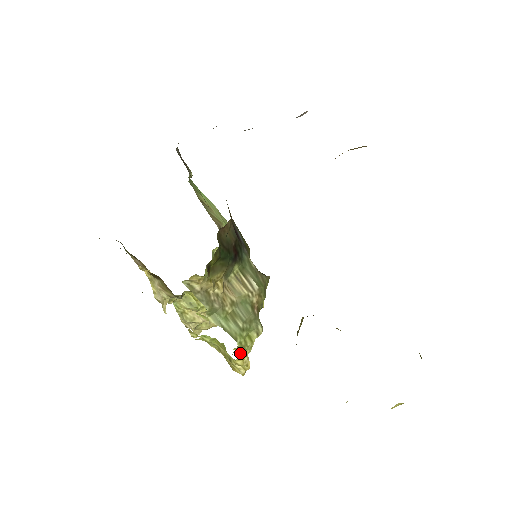
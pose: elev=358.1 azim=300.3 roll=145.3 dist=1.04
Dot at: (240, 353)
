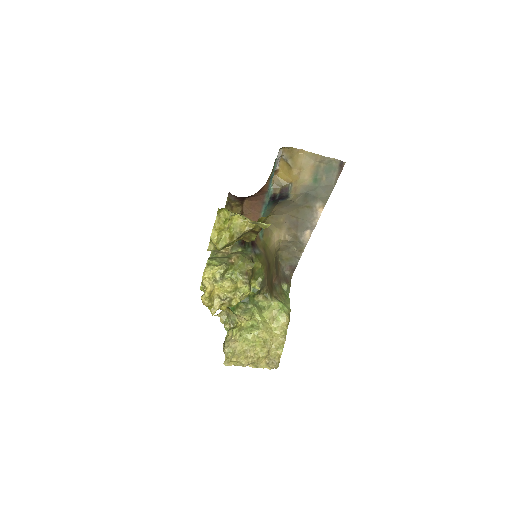
Dot at: (206, 269)
